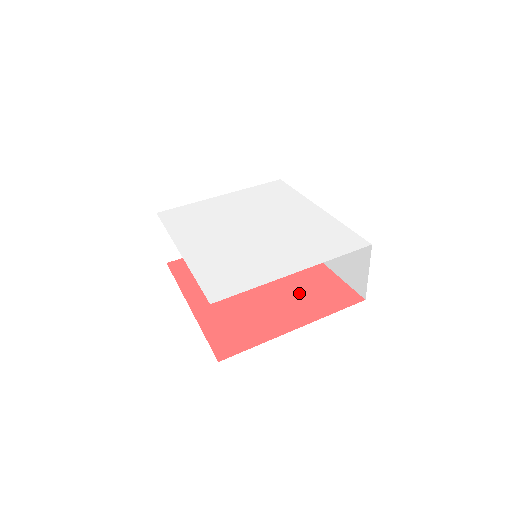
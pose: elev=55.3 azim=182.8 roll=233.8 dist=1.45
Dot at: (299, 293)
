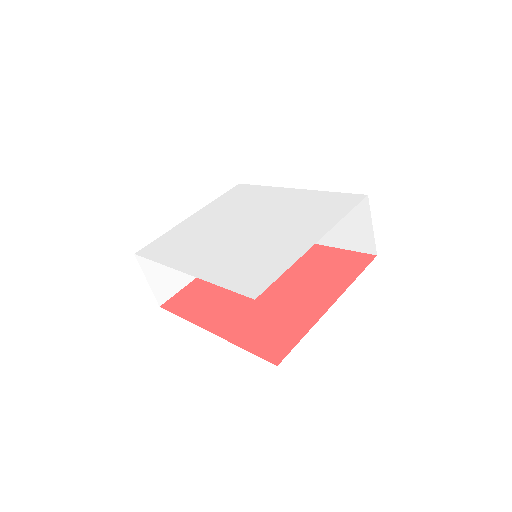
Dot at: (312, 276)
